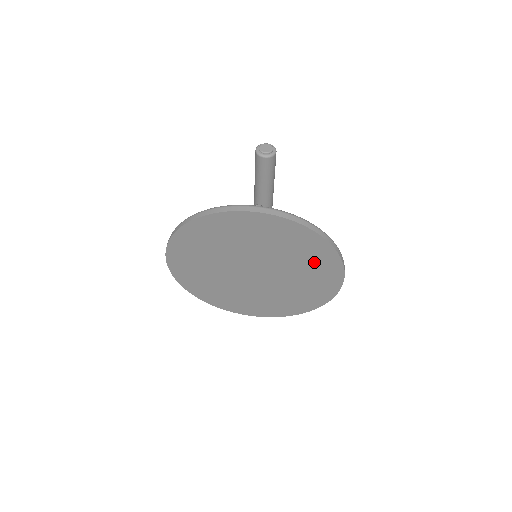
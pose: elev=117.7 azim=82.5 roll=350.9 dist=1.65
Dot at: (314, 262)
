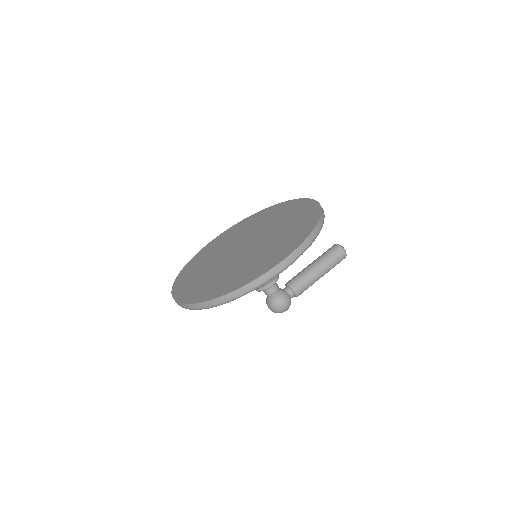
Dot at: (290, 237)
